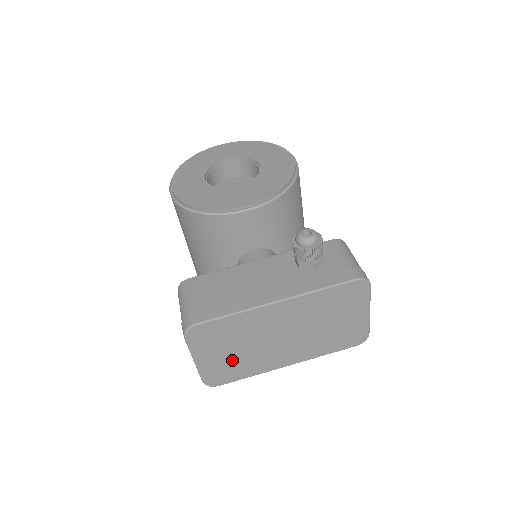
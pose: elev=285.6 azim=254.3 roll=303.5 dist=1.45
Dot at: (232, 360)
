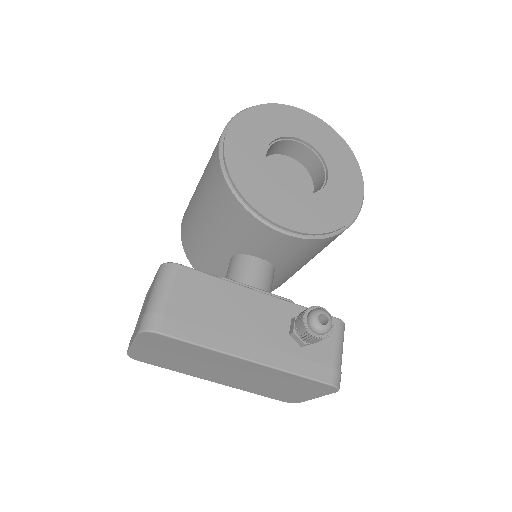
Dot at: (168, 359)
